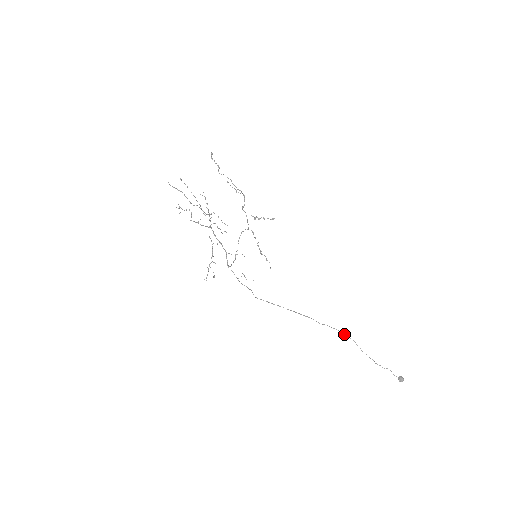
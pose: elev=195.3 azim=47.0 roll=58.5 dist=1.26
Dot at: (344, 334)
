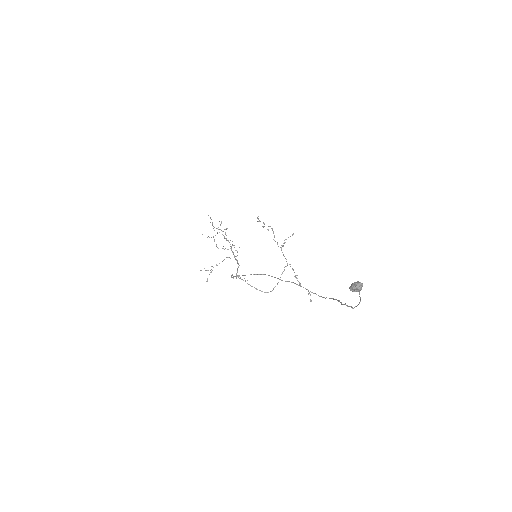
Dot at: occluded
